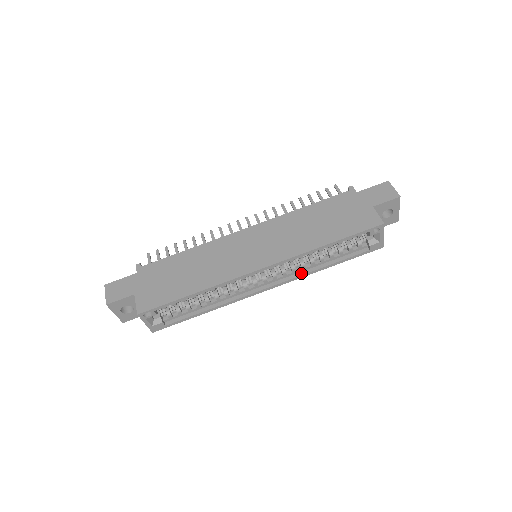
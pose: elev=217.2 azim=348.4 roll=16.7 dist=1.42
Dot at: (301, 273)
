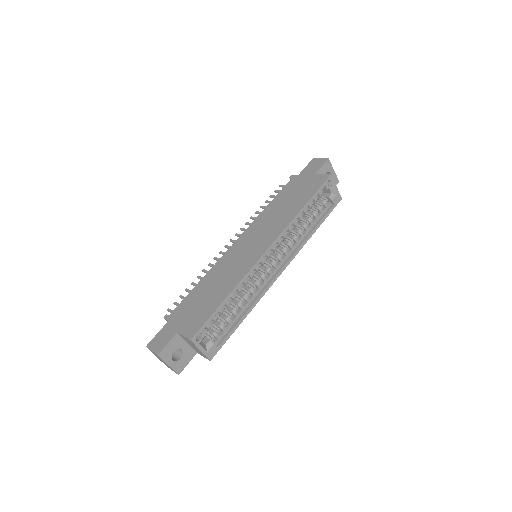
Dot at: (298, 247)
